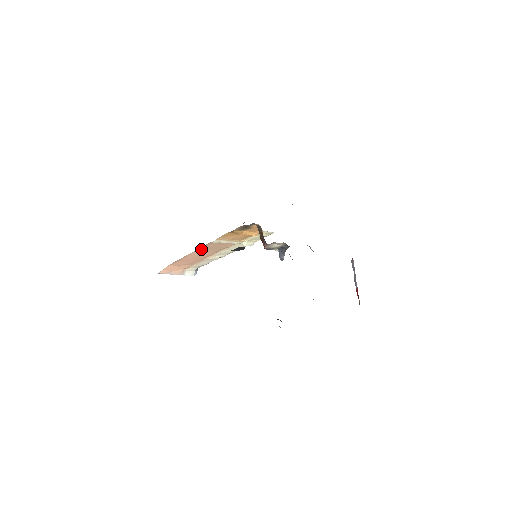
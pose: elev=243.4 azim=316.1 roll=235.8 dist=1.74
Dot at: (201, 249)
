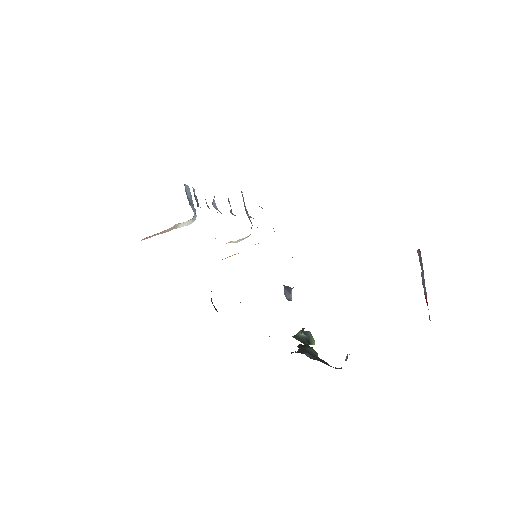
Dot at: occluded
